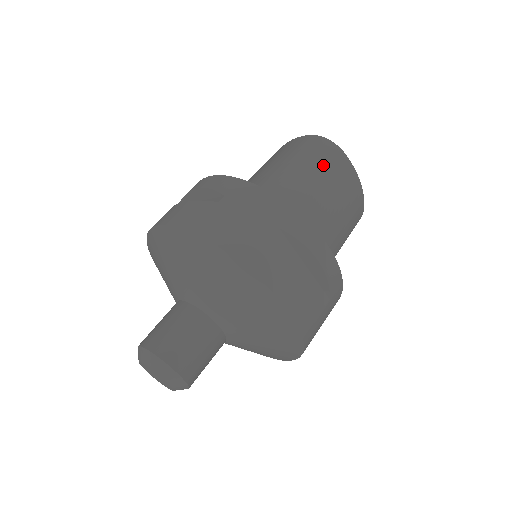
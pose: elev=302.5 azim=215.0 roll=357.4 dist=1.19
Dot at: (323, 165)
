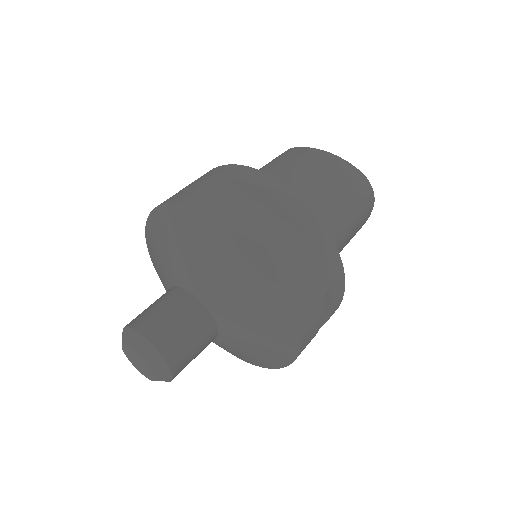
Dot at: (360, 215)
